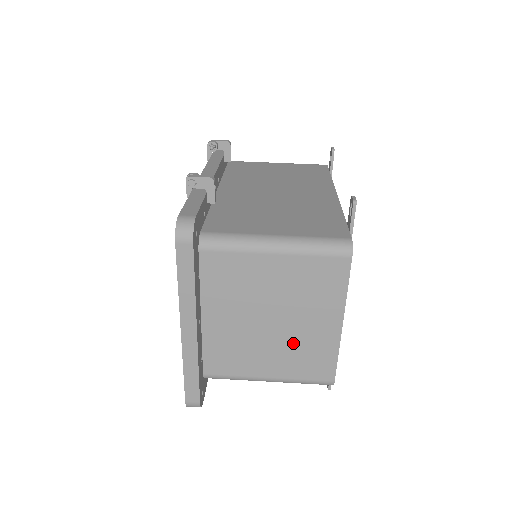
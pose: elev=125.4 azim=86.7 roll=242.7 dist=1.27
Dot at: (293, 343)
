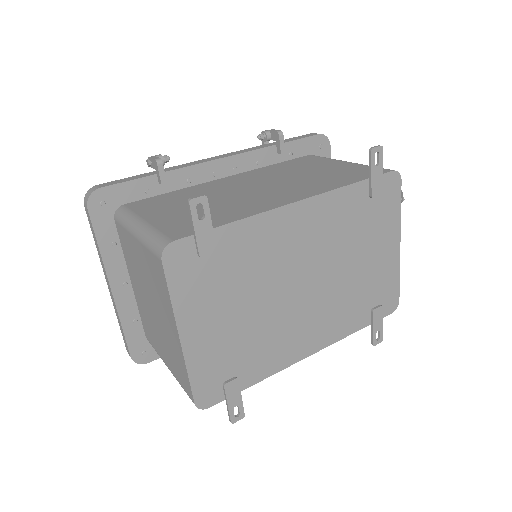
Dot at: (166, 339)
